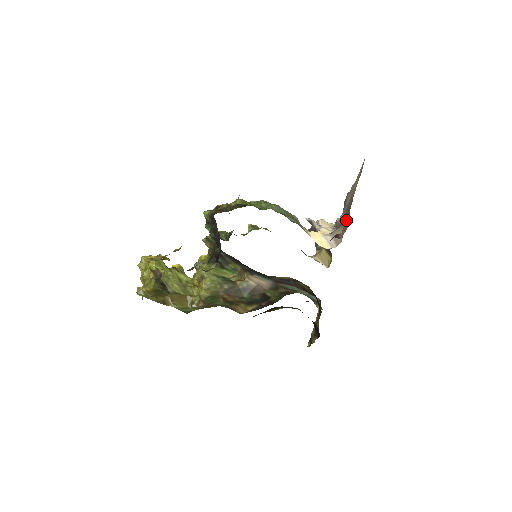
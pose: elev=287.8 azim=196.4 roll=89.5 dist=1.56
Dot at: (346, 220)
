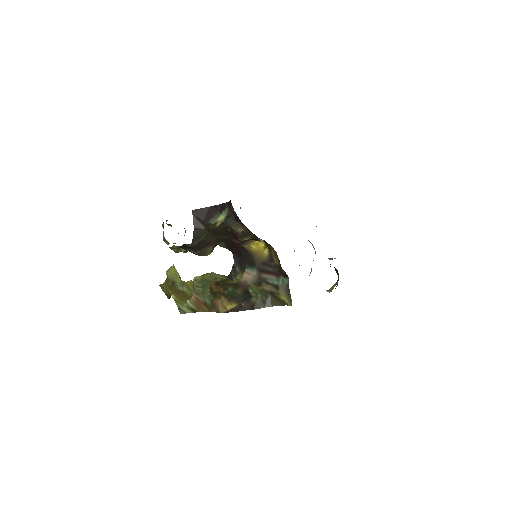
Dot at: occluded
